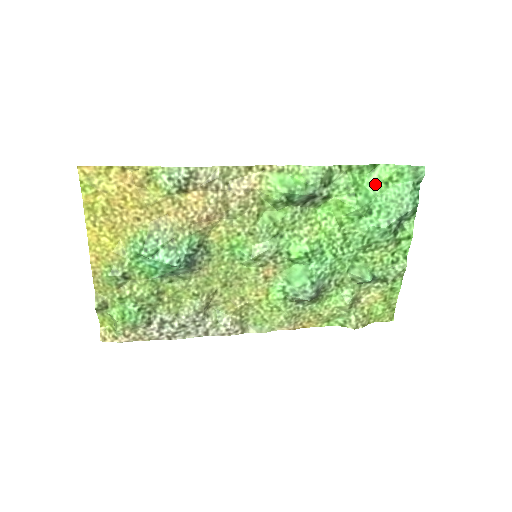
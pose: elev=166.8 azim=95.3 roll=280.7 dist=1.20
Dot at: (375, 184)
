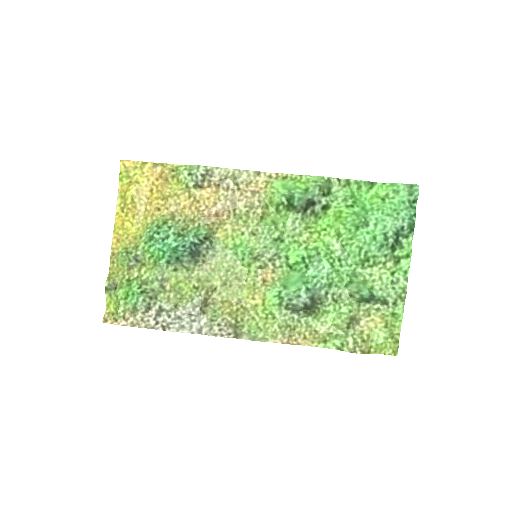
Dot at: (372, 199)
